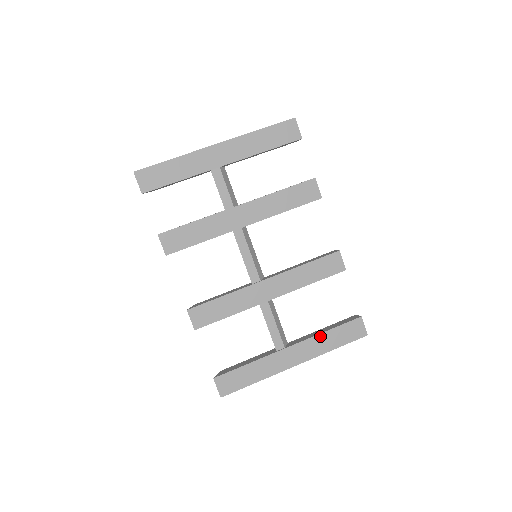
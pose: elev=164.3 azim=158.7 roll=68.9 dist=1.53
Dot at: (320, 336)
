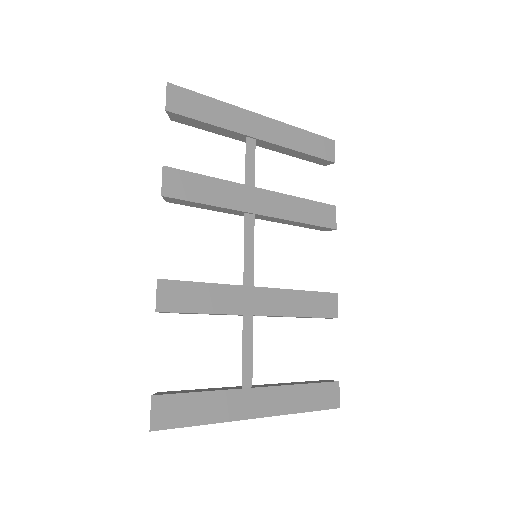
Dot at: (294, 388)
